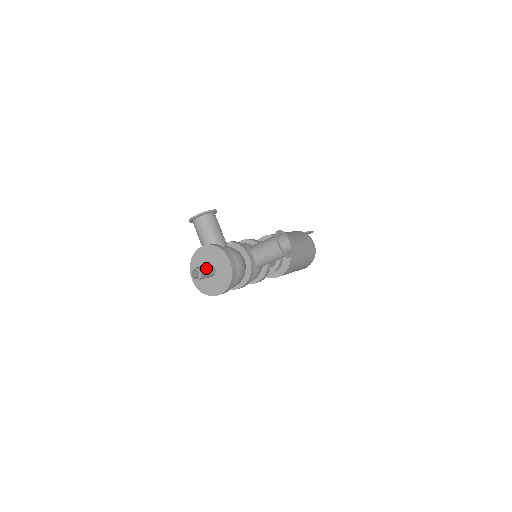
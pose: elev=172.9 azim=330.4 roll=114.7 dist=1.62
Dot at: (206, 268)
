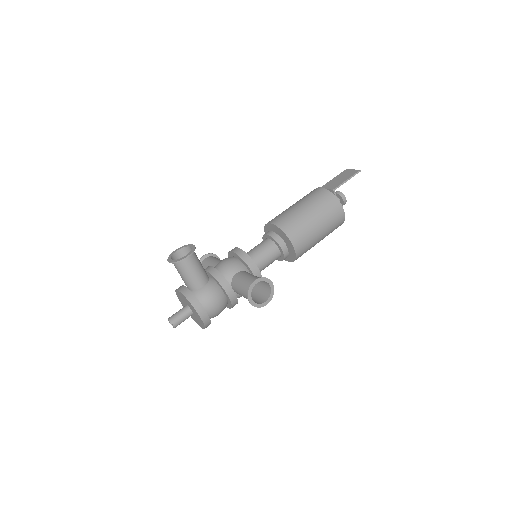
Dot at: (181, 317)
